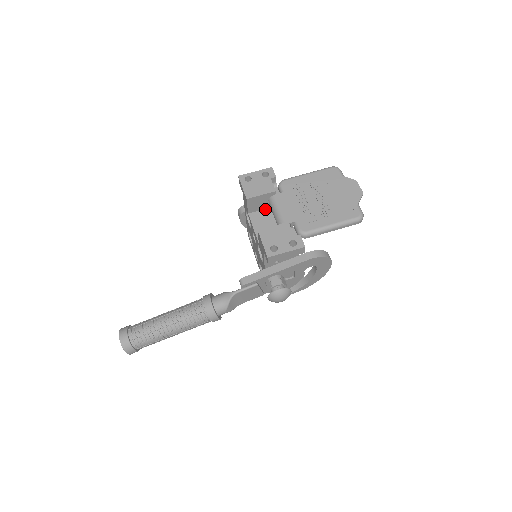
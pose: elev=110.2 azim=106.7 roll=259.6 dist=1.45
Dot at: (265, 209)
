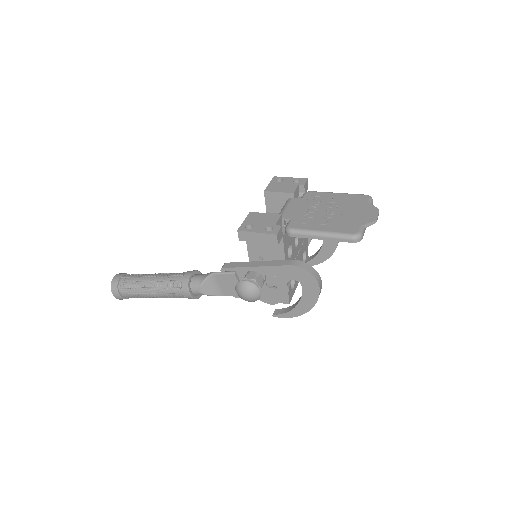
Dot at: occluded
